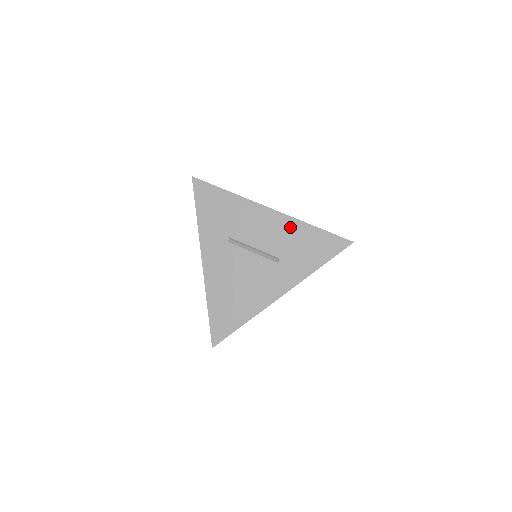
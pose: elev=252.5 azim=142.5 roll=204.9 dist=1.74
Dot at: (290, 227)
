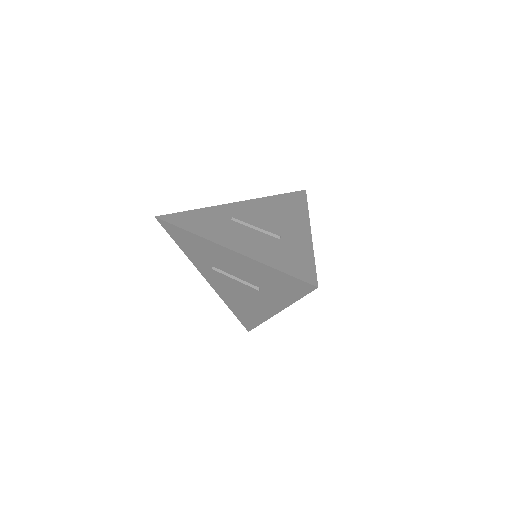
Dot at: (254, 266)
